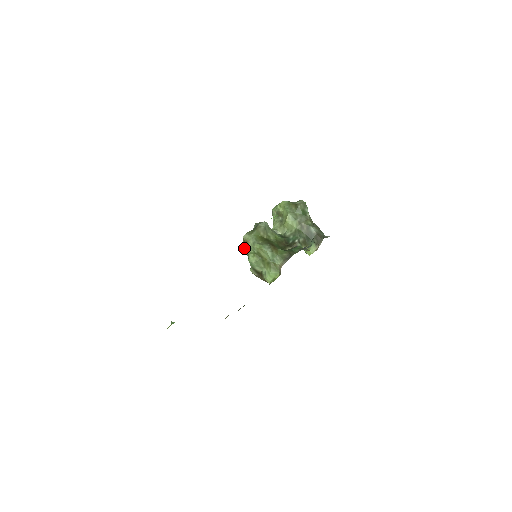
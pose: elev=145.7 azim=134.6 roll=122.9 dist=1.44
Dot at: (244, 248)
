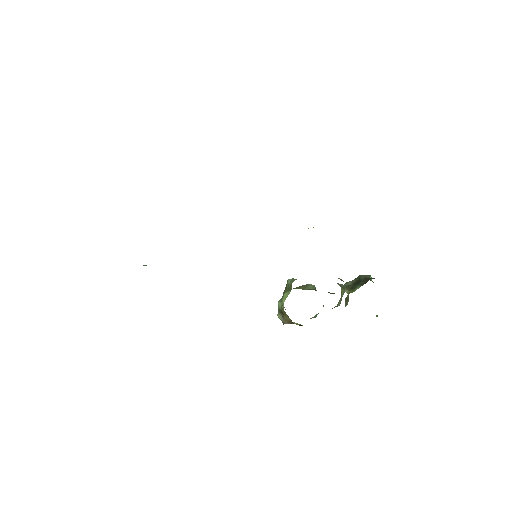
Dot at: occluded
